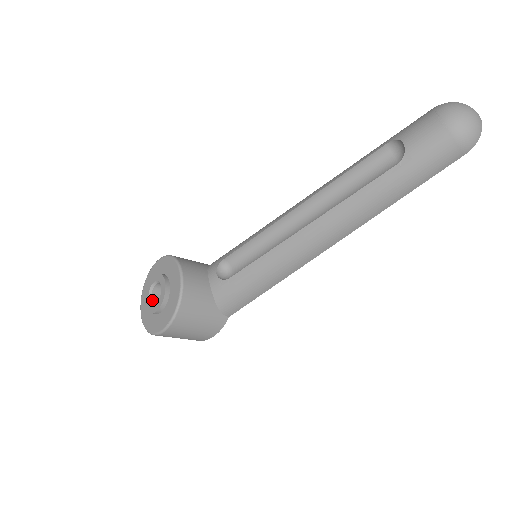
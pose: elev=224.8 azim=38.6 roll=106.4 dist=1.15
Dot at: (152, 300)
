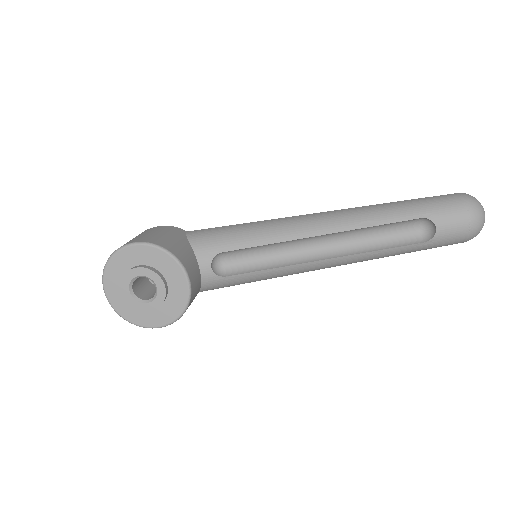
Dot at: (133, 291)
